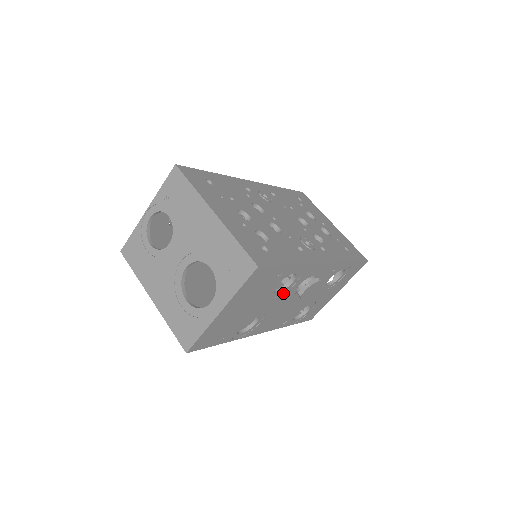
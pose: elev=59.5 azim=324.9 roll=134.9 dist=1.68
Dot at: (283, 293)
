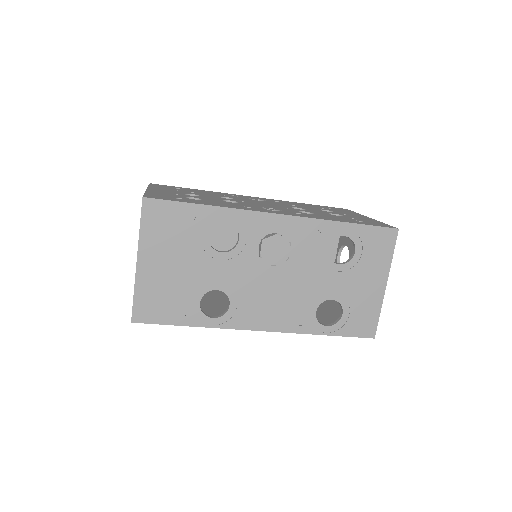
Dot at: (237, 256)
